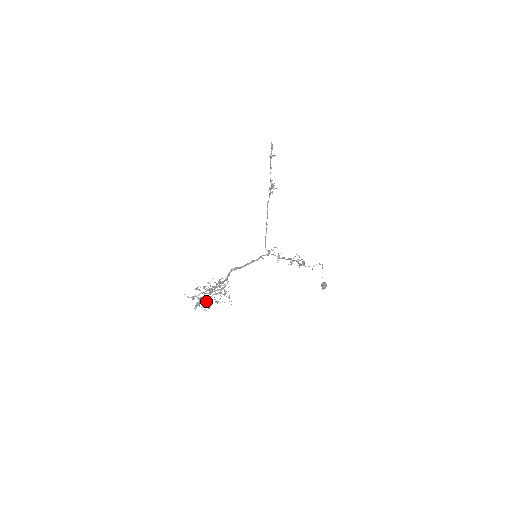
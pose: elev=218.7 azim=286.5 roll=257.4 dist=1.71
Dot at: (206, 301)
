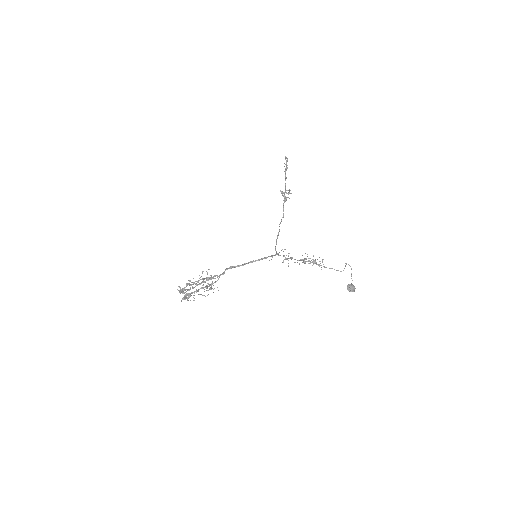
Dot at: (191, 293)
